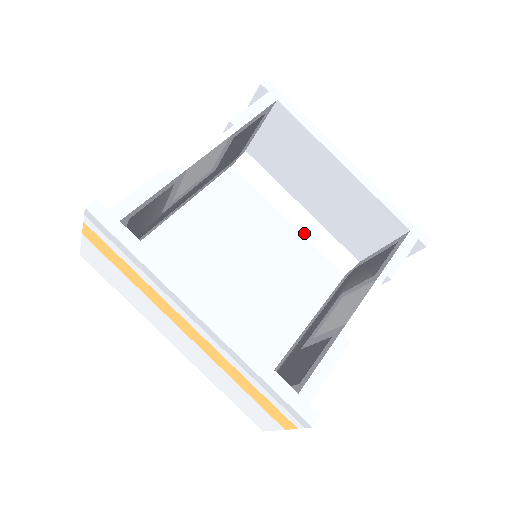
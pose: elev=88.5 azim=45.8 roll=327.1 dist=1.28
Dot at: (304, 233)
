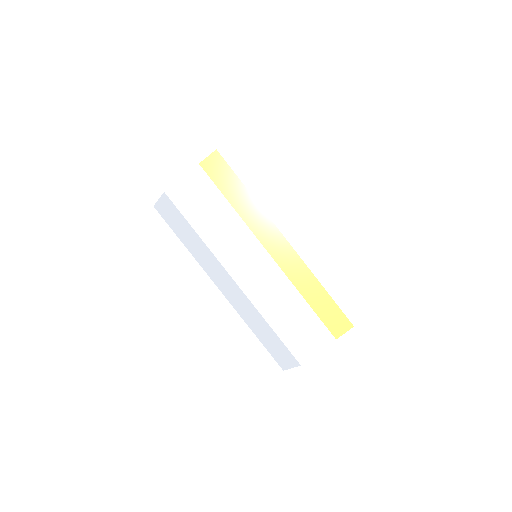
Dot at: occluded
